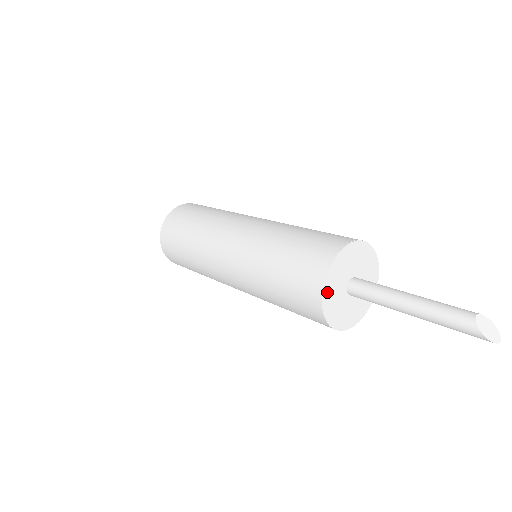
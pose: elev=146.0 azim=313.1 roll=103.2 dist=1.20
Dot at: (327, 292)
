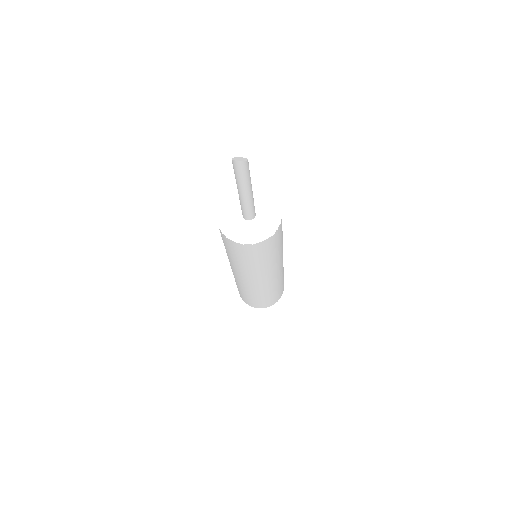
Dot at: (225, 205)
